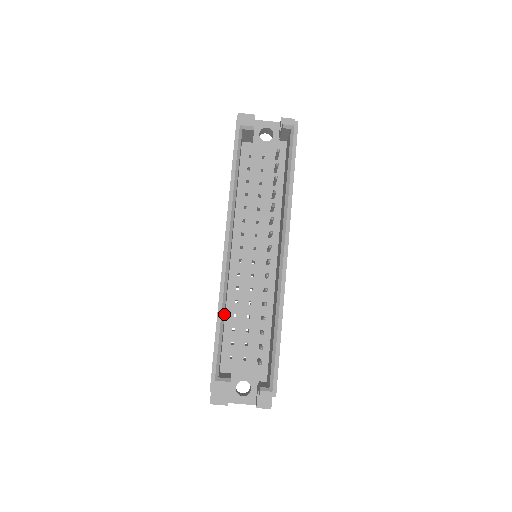
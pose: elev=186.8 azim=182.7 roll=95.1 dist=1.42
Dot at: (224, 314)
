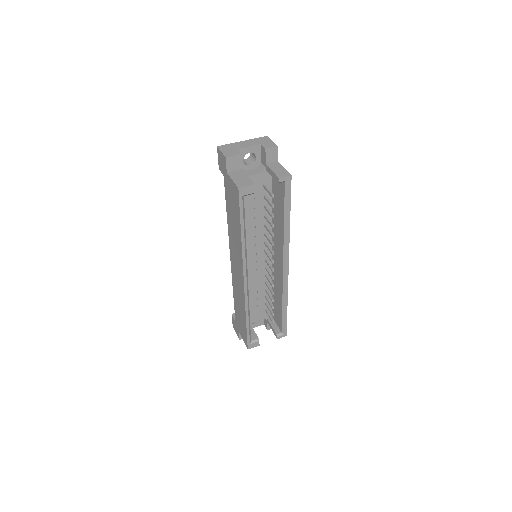
Dot at: (249, 312)
